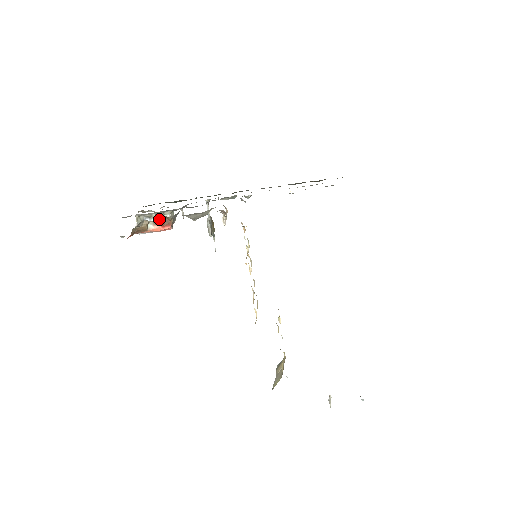
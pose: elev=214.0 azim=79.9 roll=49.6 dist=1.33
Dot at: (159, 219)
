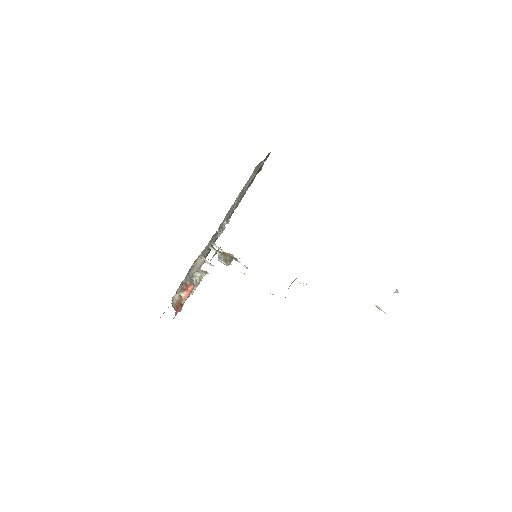
Dot at: (181, 288)
